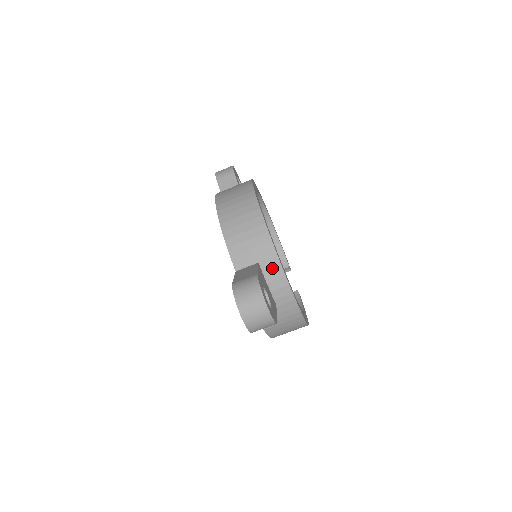
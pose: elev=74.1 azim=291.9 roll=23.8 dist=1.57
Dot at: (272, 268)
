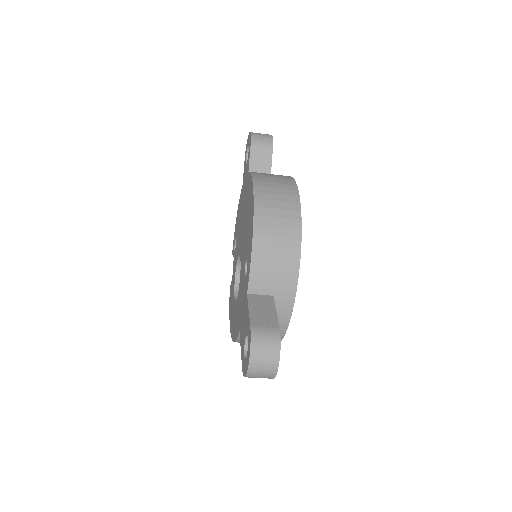
Dot at: (283, 306)
